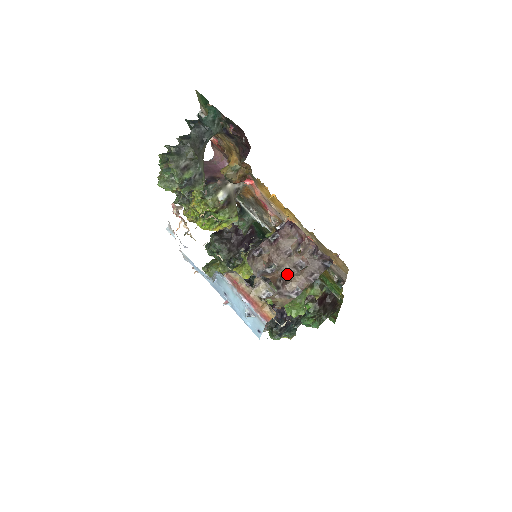
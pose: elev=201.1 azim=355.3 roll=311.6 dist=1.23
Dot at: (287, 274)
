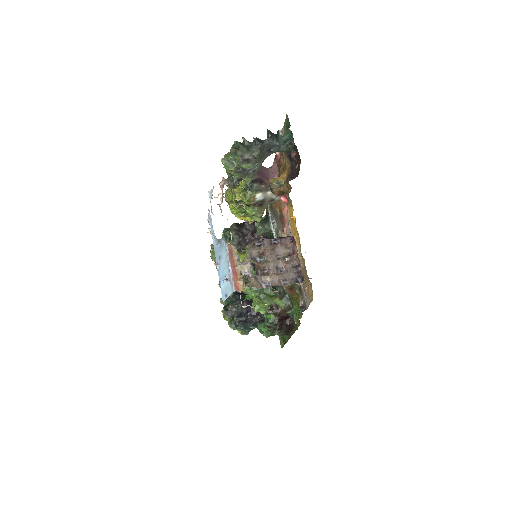
Dot at: (269, 269)
